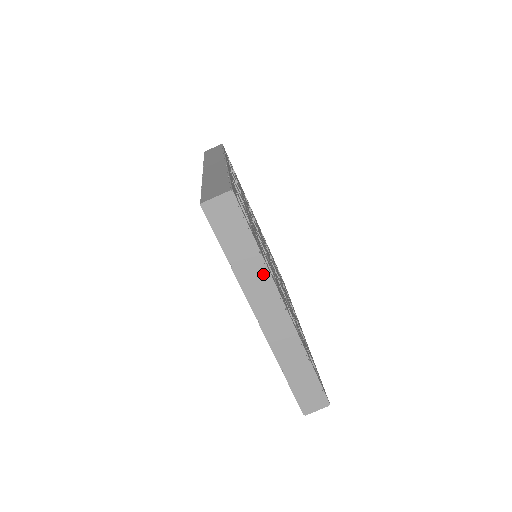
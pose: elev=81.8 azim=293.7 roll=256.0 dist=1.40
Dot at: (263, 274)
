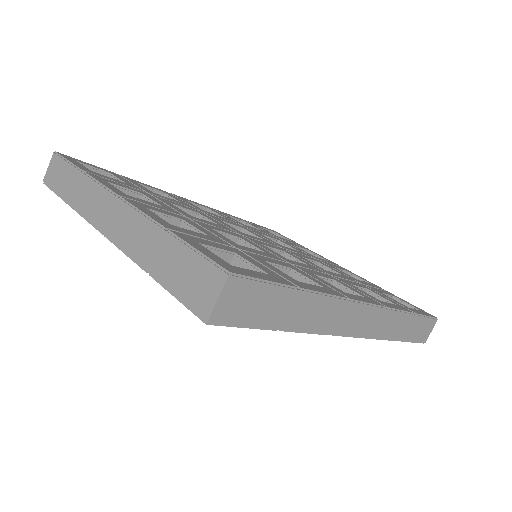
Dot at: (90, 186)
